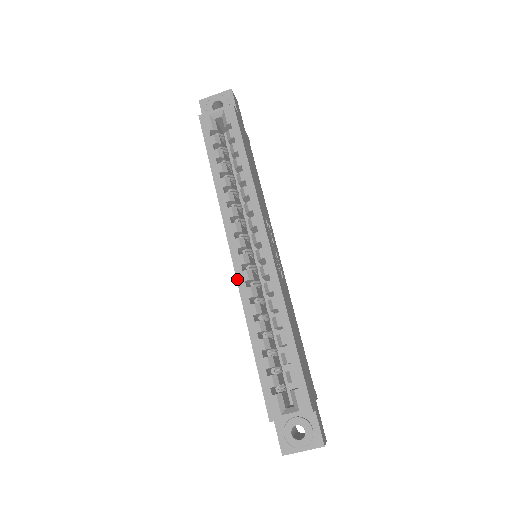
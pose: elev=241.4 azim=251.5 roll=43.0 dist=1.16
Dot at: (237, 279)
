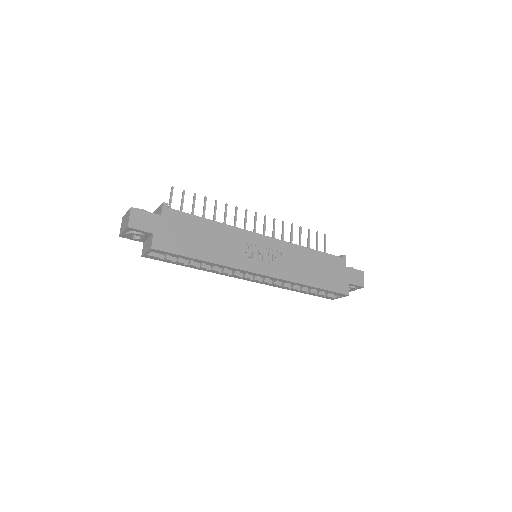
Dot at: occluded
